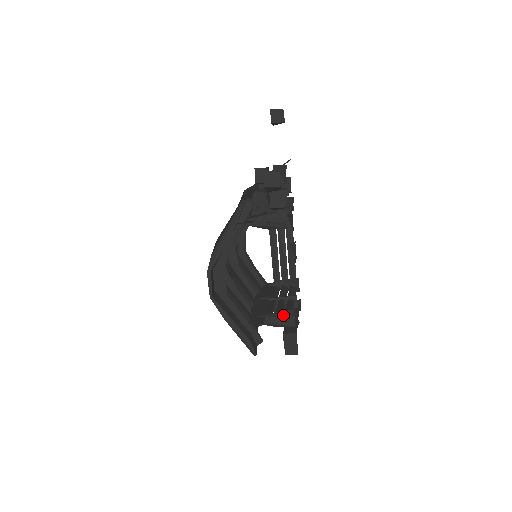
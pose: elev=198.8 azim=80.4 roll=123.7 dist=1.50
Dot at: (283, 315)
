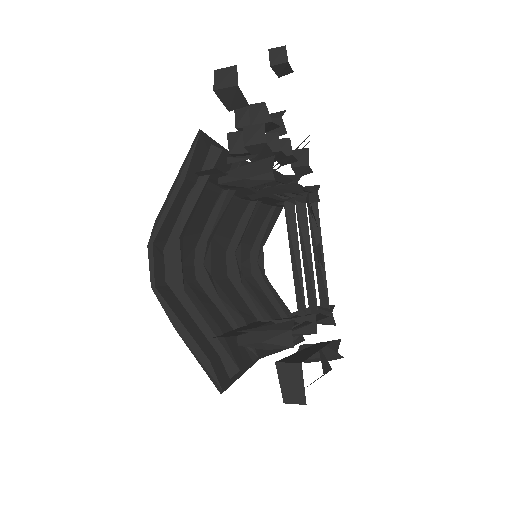
Dot at: (275, 328)
